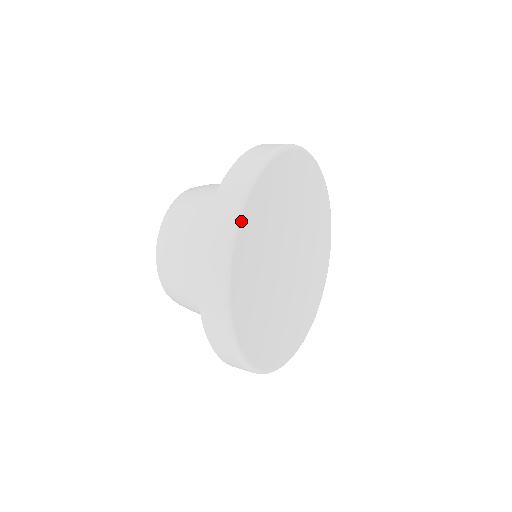
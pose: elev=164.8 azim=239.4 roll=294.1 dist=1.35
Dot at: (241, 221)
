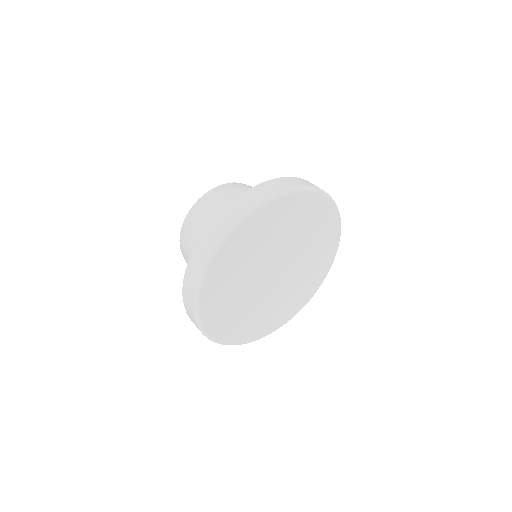
Dot at: (202, 315)
